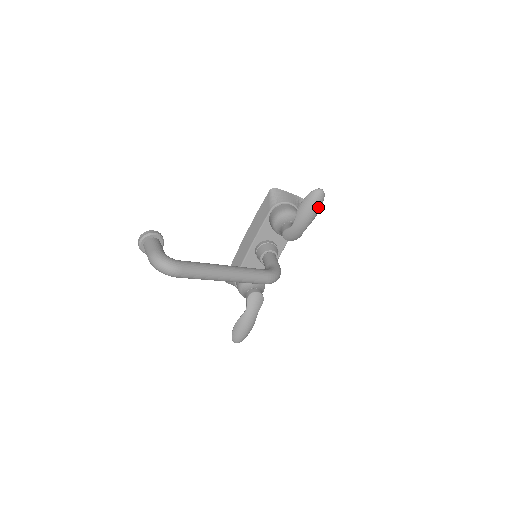
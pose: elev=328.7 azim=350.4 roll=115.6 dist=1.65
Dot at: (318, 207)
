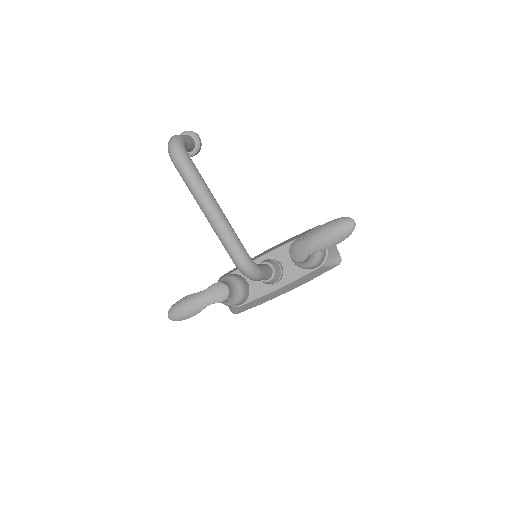
Dot at: (339, 235)
